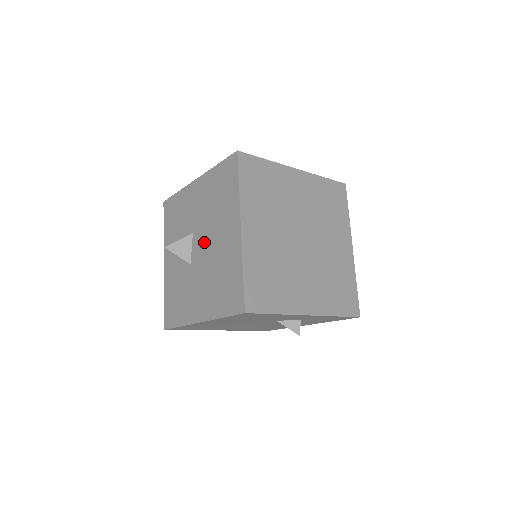
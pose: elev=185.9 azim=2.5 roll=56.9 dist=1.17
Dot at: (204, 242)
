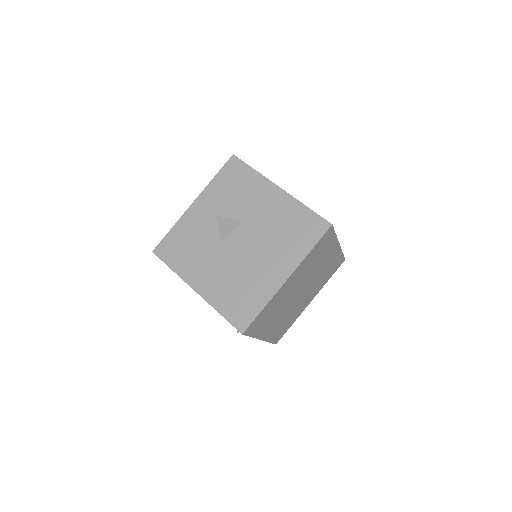
Dot at: (248, 244)
